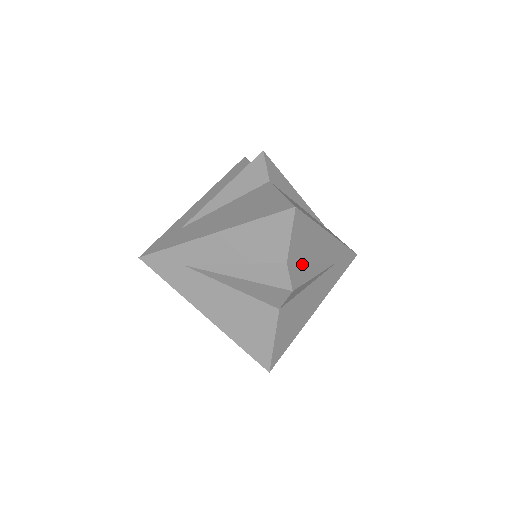
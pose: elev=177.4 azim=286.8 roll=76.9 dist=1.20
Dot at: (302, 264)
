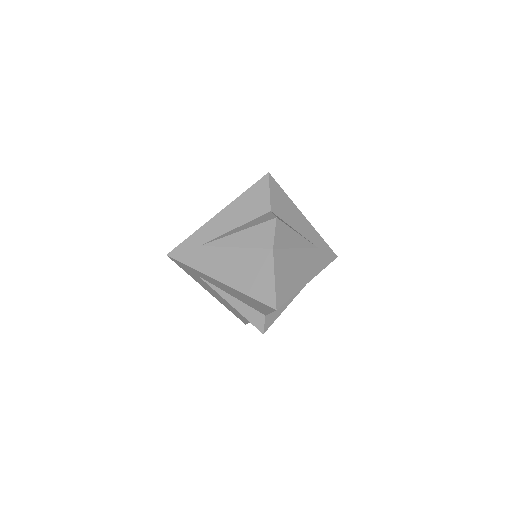
Dot at: occluded
